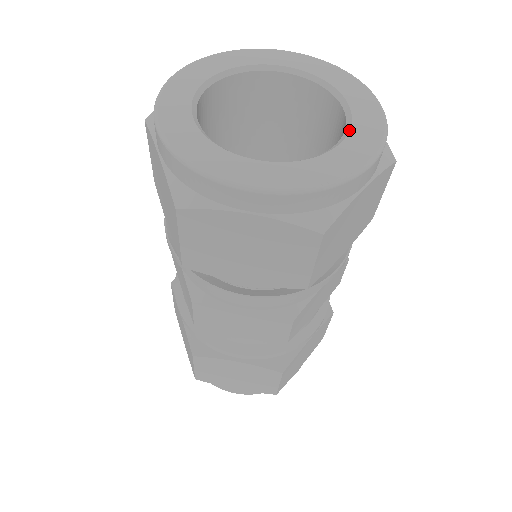
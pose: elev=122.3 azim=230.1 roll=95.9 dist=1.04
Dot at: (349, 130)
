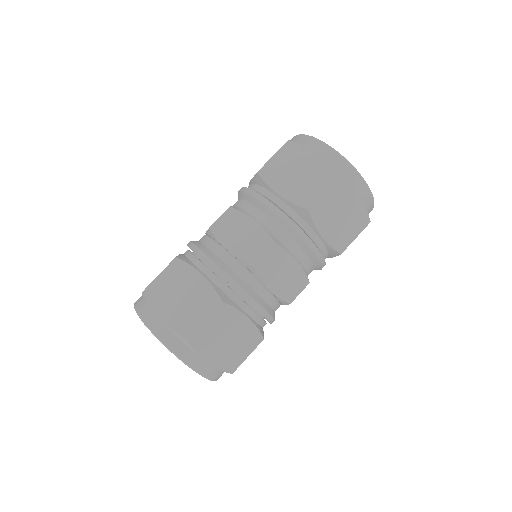
Dot at: occluded
